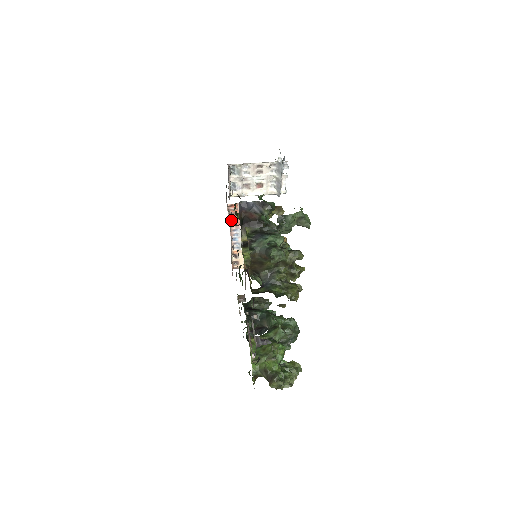
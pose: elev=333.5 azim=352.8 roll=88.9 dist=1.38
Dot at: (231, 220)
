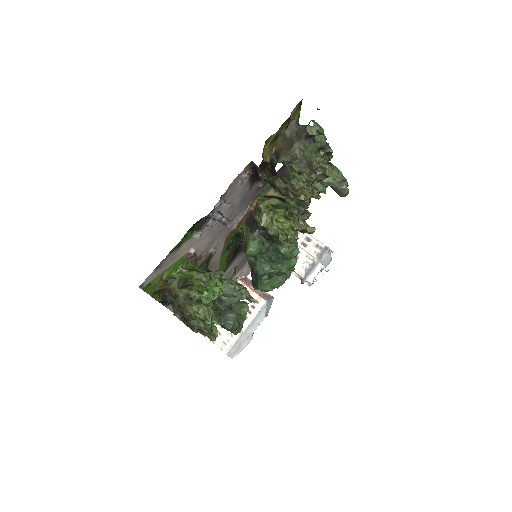
Dot at: (242, 279)
